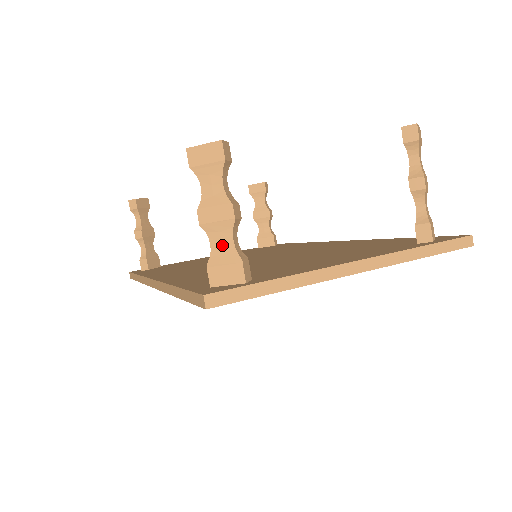
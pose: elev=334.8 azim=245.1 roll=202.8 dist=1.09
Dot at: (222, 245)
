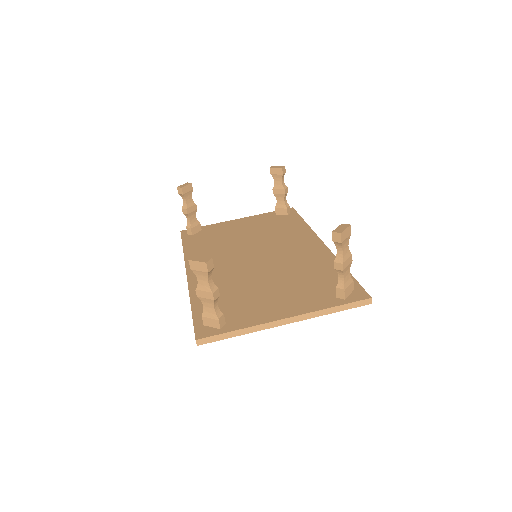
Dot at: (209, 308)
